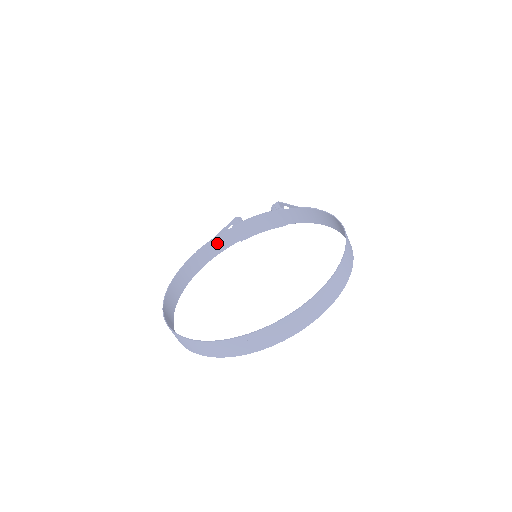
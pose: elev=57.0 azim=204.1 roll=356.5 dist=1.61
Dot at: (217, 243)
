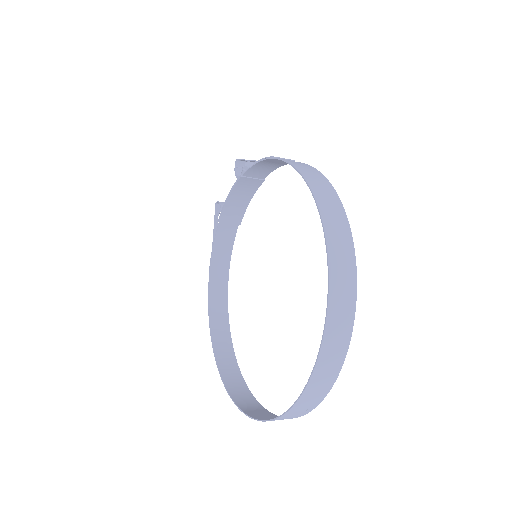
Dot at: (220, 247)
